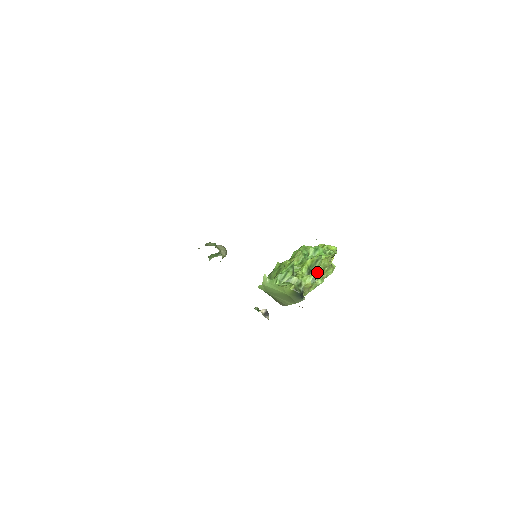
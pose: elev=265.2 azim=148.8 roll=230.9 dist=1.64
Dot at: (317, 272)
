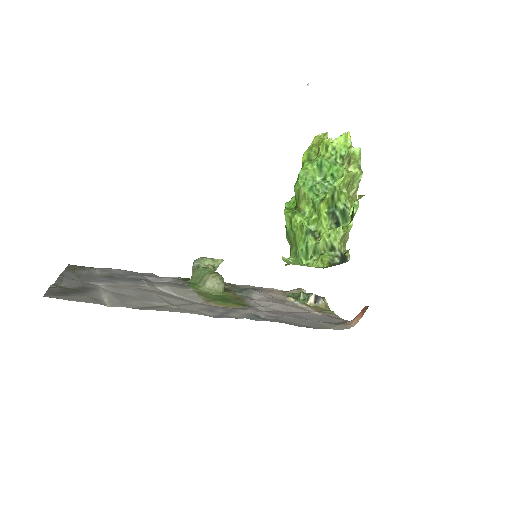
Dot at: (342, 210)
